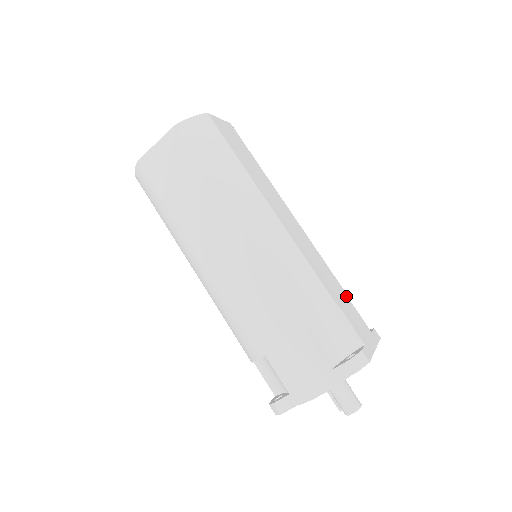
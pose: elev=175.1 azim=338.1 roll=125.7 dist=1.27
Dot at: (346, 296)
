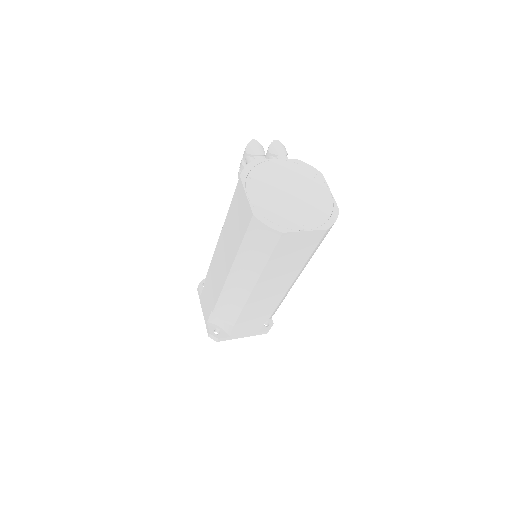
Dot at: occluded
